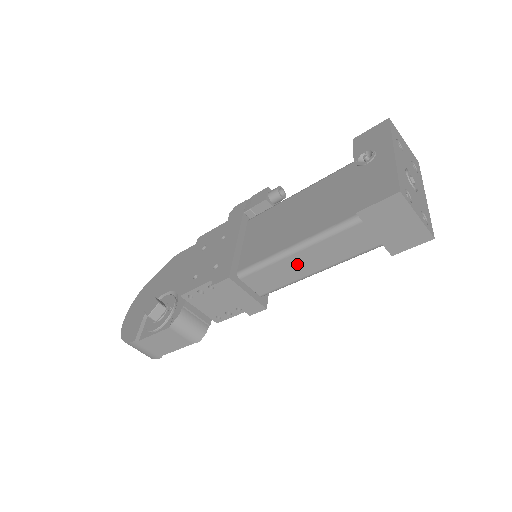
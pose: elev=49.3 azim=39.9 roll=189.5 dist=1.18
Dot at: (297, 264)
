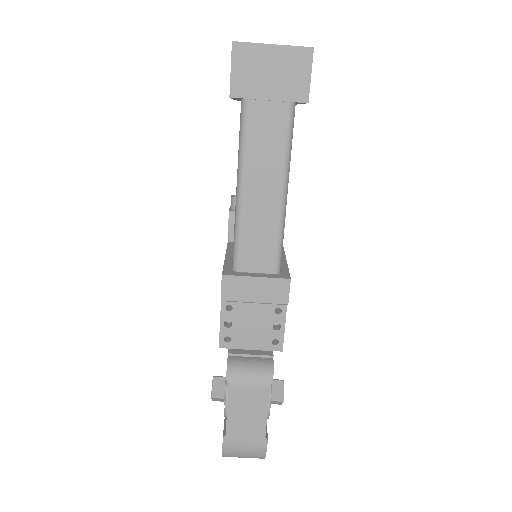
Dot at: (258, 202)
